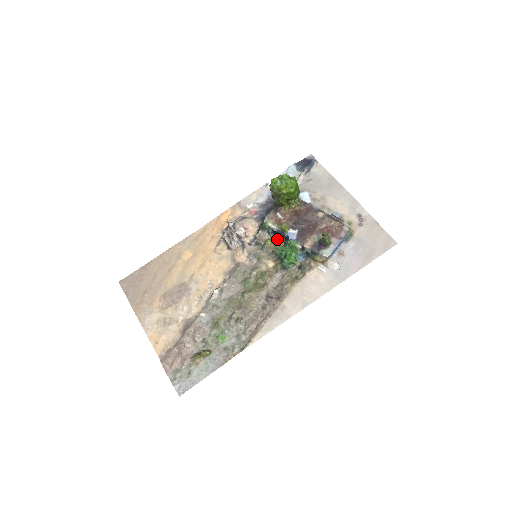
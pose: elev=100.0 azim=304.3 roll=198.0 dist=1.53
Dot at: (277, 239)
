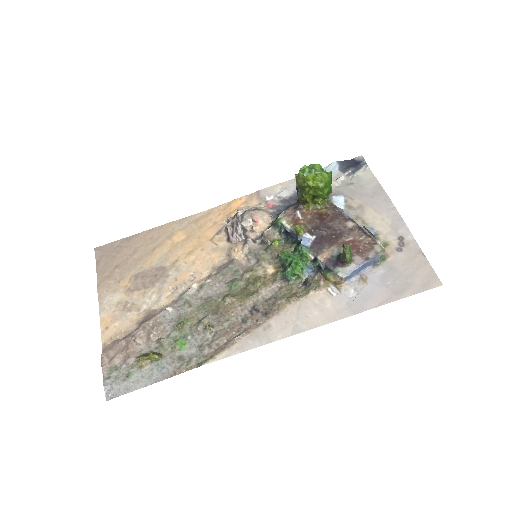
Dot at: (288, 242)
